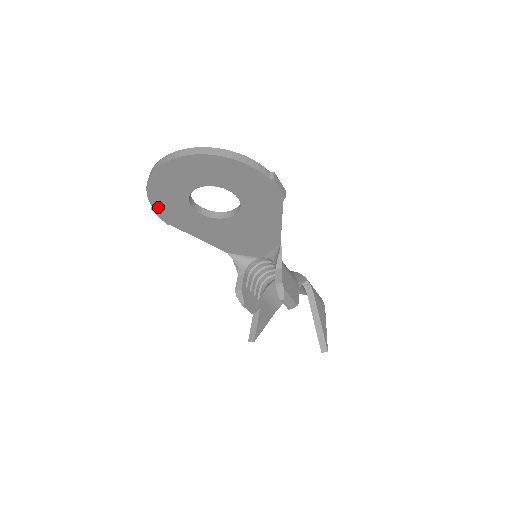
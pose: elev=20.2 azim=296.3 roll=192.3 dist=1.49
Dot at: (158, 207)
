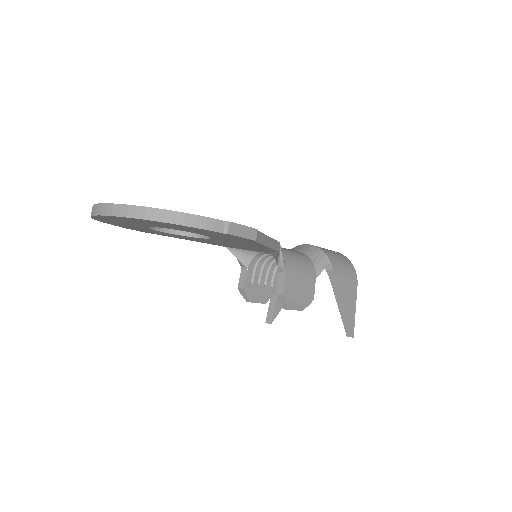
Dot at: (124, 227)
